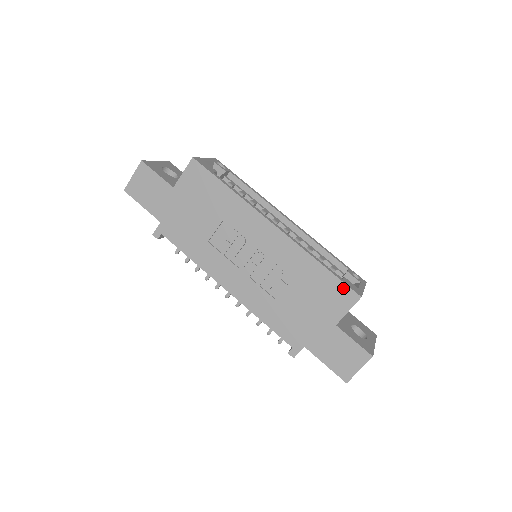
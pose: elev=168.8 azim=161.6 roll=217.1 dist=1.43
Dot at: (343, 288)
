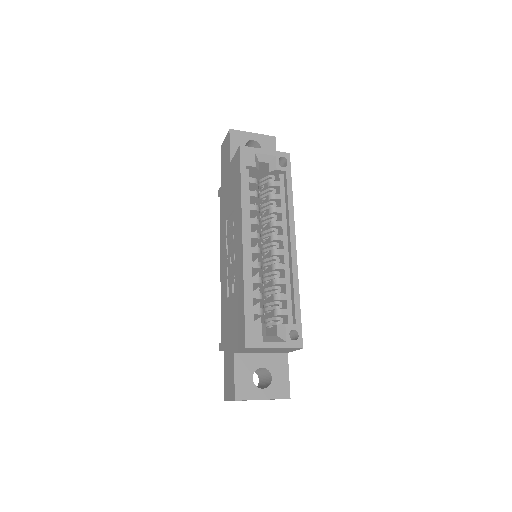
Dot at: (243, 329)
